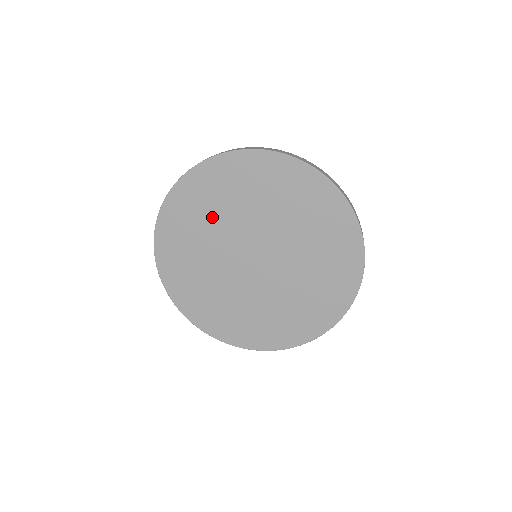
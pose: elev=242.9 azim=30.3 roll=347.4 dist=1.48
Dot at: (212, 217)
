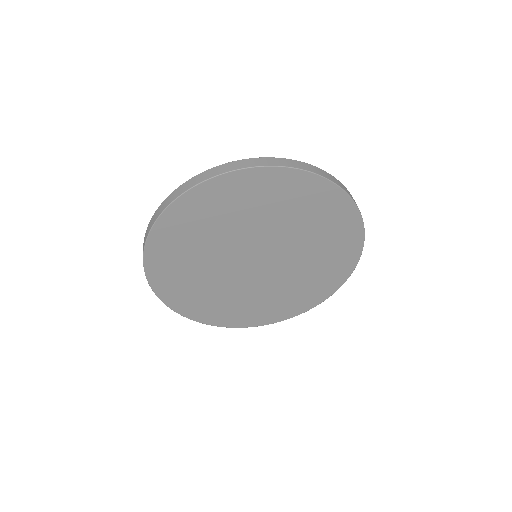
Dot at: (232, 220)
